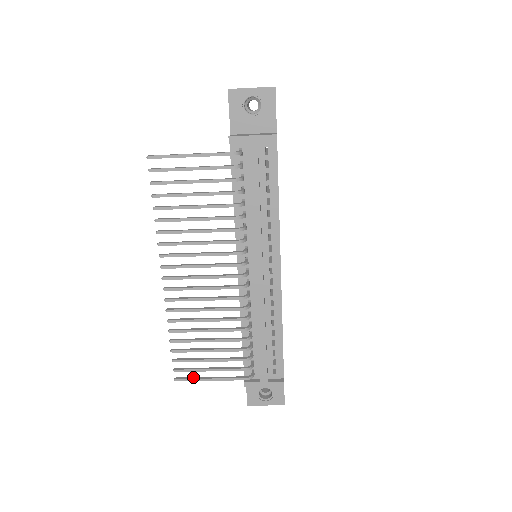
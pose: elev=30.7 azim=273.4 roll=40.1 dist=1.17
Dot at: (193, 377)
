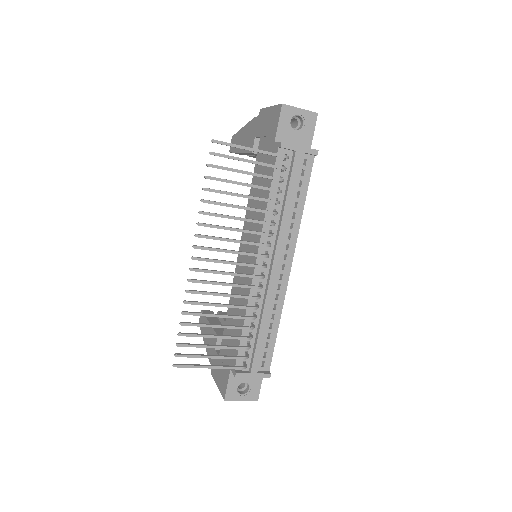
Dot at: (191, 364)
